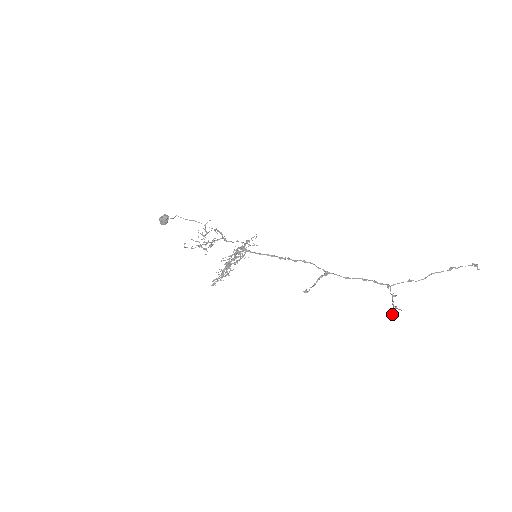
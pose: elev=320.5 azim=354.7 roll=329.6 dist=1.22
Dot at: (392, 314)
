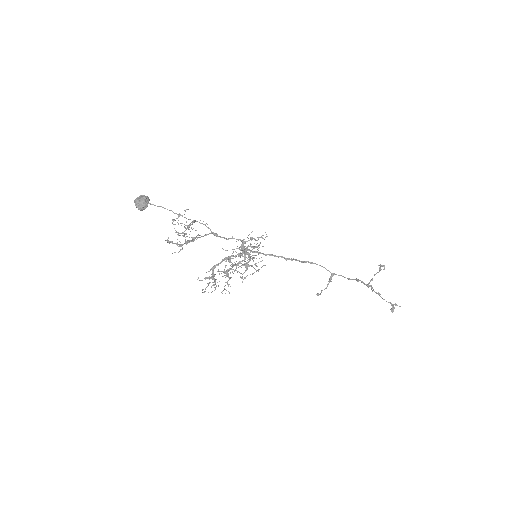
Dot at: (393, 311)
